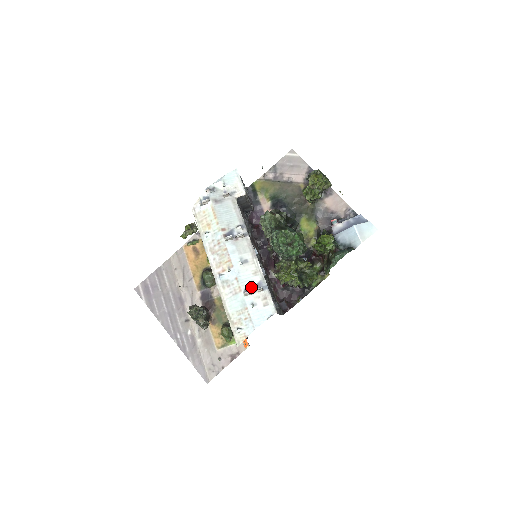
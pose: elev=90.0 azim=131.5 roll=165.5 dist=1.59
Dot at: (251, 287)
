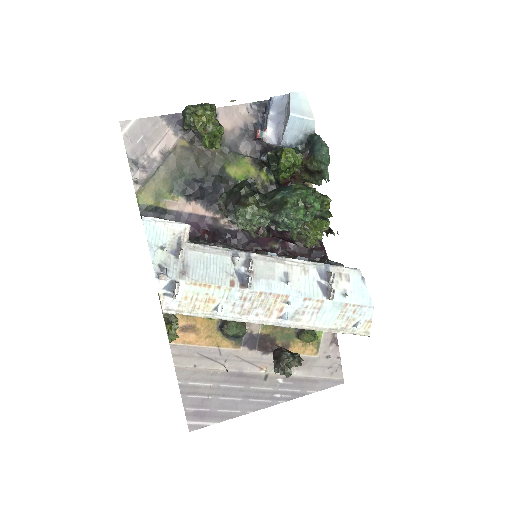
Dot at: (322, 286)
